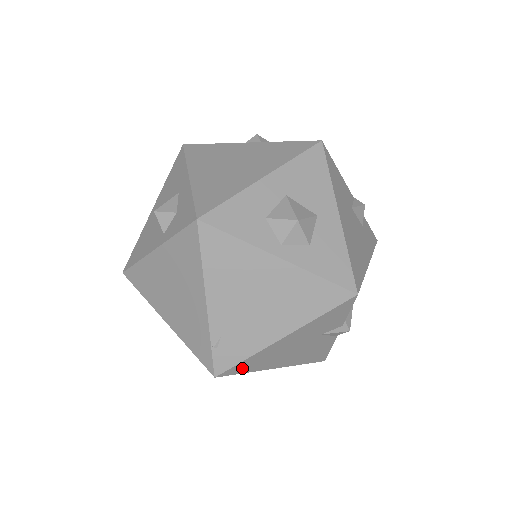
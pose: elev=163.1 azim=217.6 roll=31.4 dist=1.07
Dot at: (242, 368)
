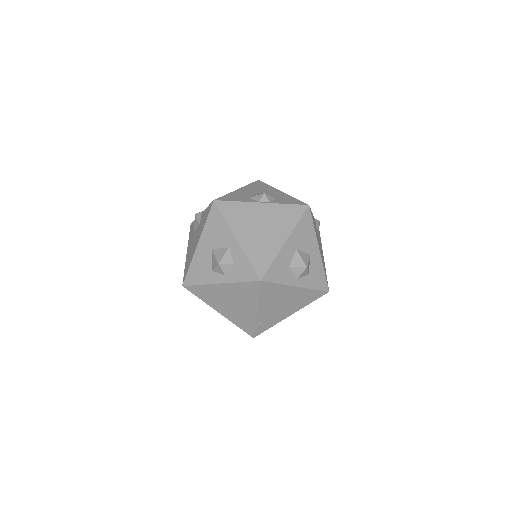
Dot at: occluded
